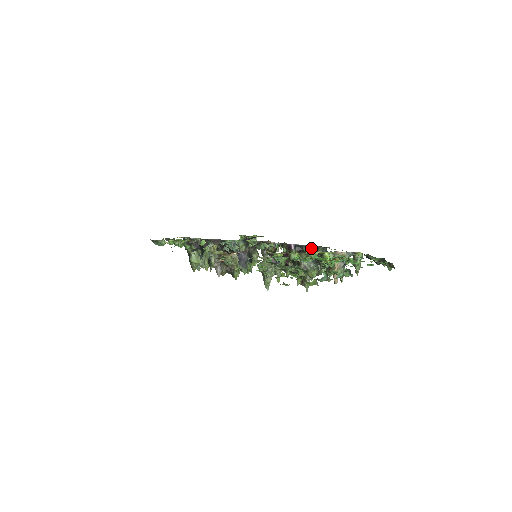
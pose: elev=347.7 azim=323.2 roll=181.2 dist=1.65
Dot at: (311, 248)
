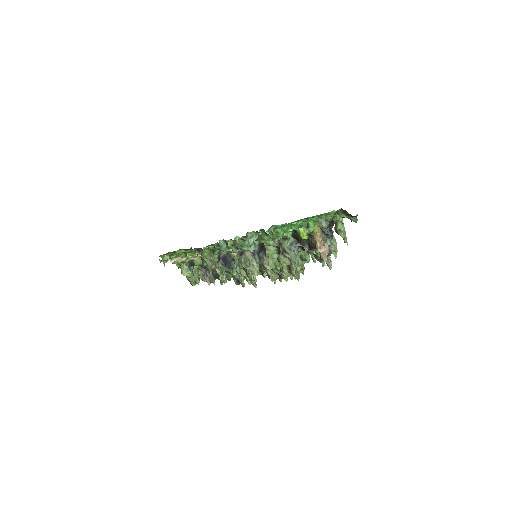
Dot at: occluded
